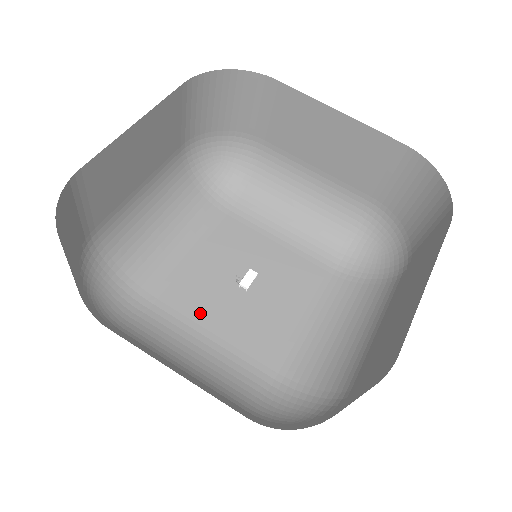
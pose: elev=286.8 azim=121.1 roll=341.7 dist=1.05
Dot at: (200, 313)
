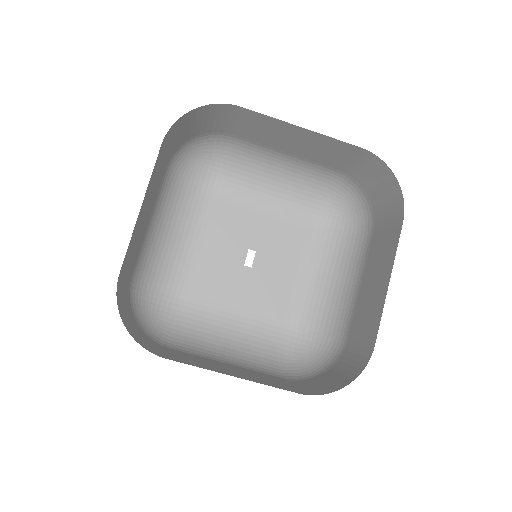
Dot at: (221, 296)
